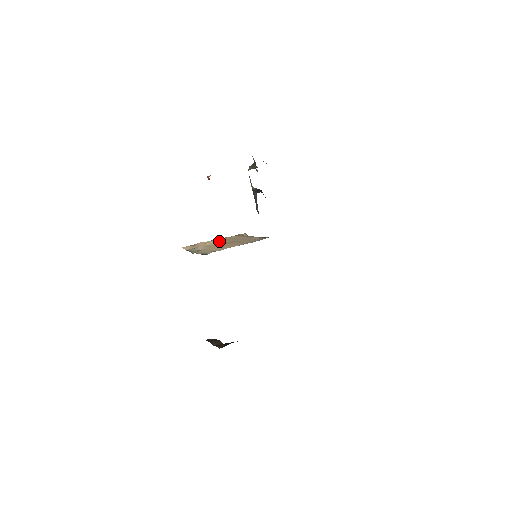
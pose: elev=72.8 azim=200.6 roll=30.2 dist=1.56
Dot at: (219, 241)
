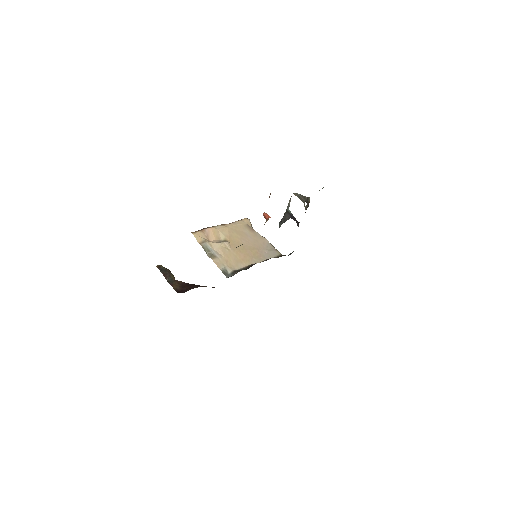
Dot at: (230, 237)
